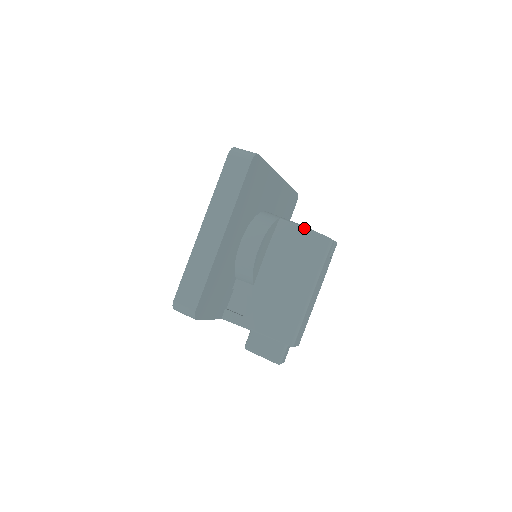
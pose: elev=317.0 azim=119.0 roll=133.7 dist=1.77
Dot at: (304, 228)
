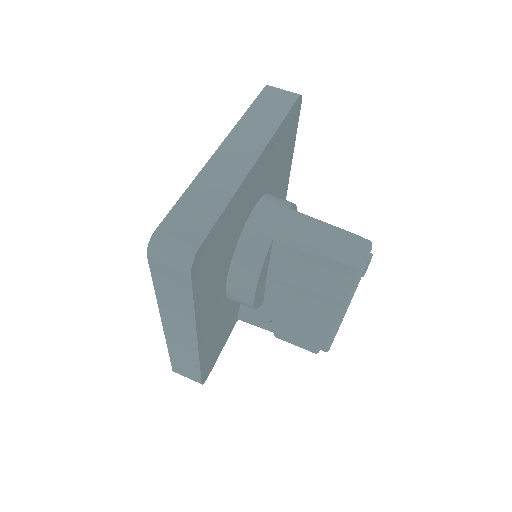
Dot at: (315, 254)
